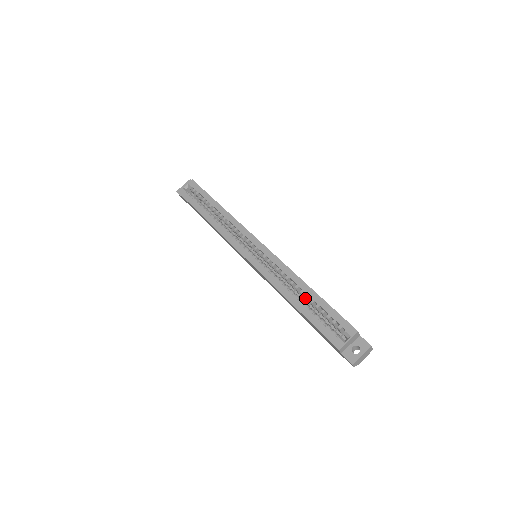
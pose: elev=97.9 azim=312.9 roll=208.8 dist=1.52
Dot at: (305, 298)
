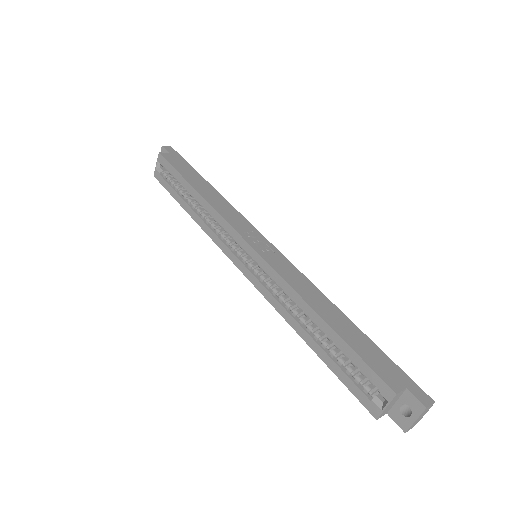
Dot at: (320, 329)
